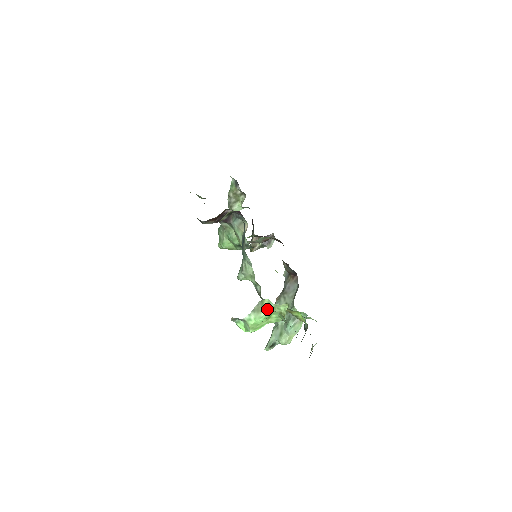
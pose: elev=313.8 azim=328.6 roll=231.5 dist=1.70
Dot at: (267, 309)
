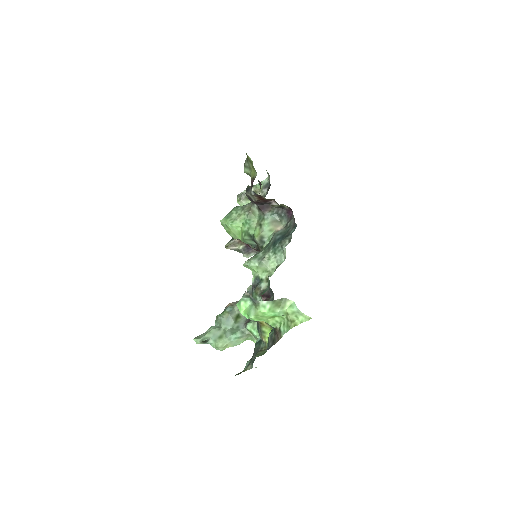
Dot at: (285, 309)
